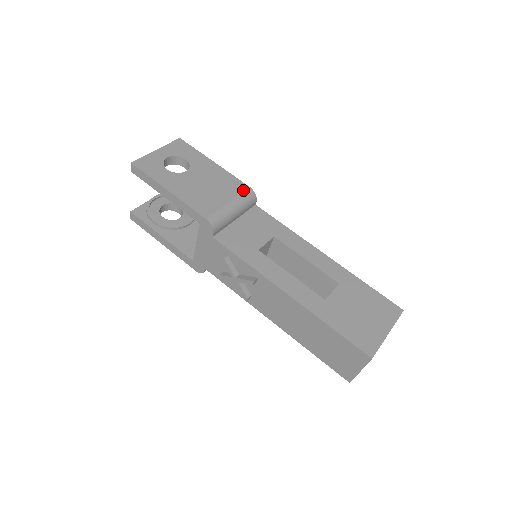
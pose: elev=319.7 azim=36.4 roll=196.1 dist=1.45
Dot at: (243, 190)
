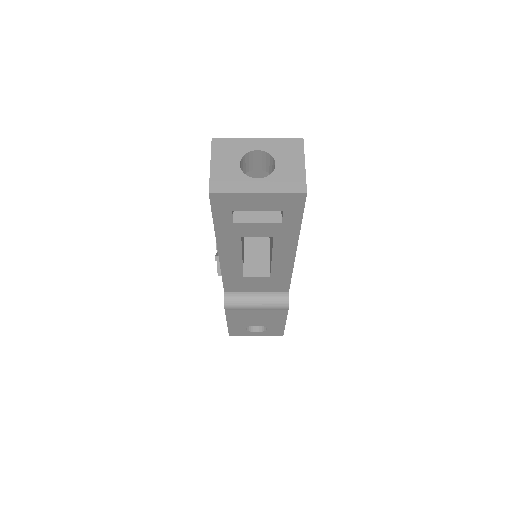
Dot at: occluded
